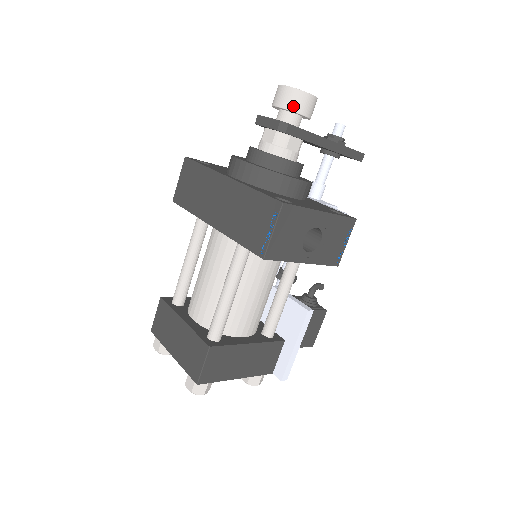
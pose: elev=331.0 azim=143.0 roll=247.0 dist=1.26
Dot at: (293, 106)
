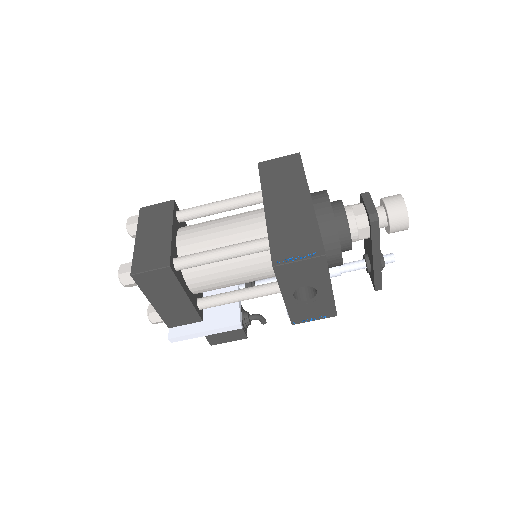
Dot at: (393, 215)
